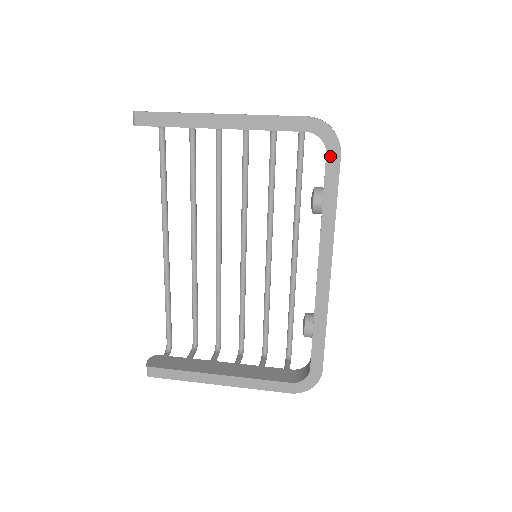
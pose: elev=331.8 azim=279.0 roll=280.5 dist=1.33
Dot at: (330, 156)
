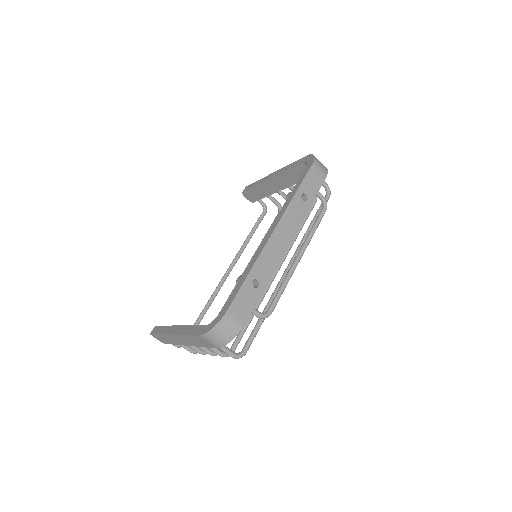
Dot at: (307, 168)
